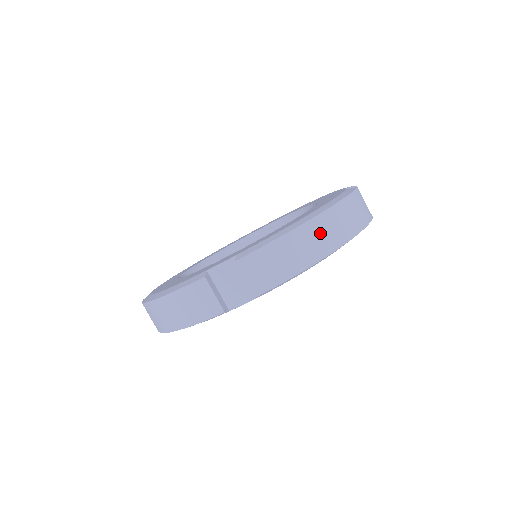
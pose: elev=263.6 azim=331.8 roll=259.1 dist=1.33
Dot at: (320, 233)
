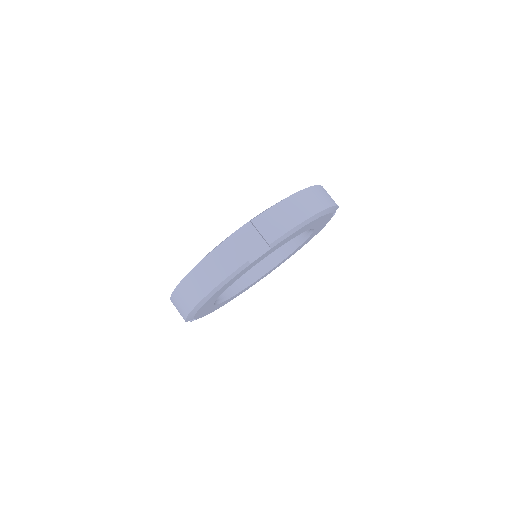
Dot at: (306, 201)
